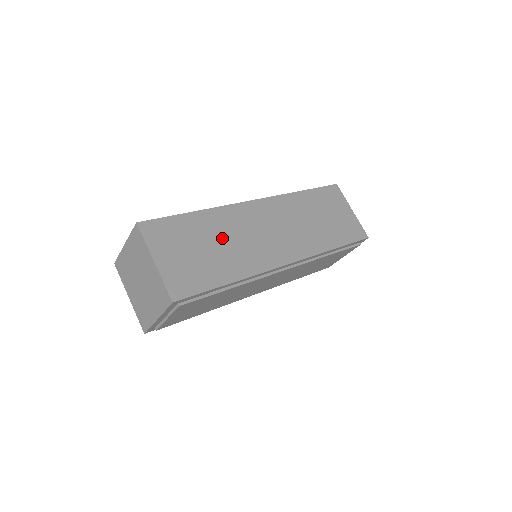
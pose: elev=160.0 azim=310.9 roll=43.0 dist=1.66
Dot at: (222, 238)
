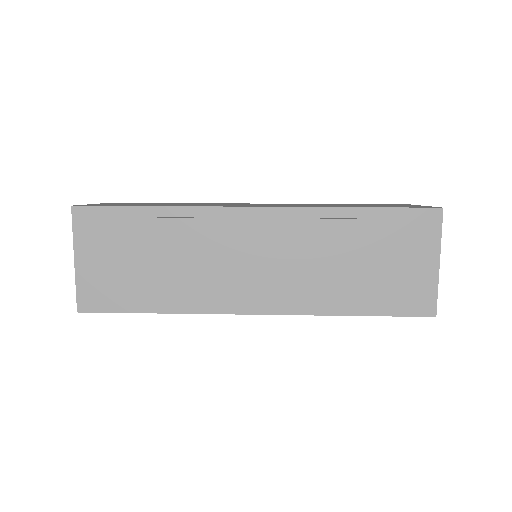
Dot at: (184, 204)
